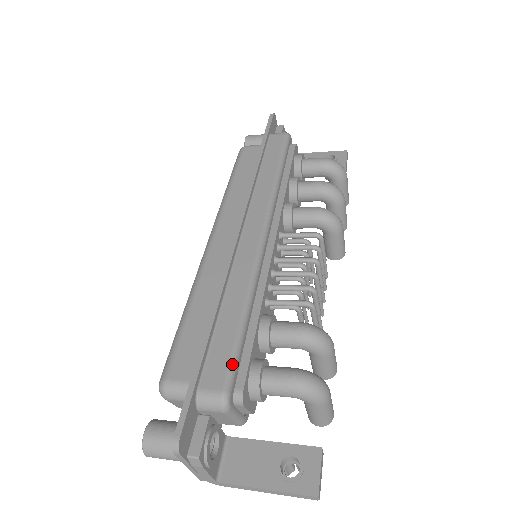
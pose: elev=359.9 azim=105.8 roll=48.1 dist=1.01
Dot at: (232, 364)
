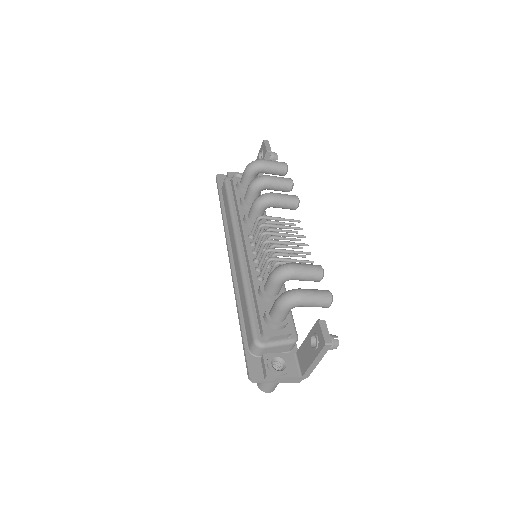
Dot at: (251, 325)
